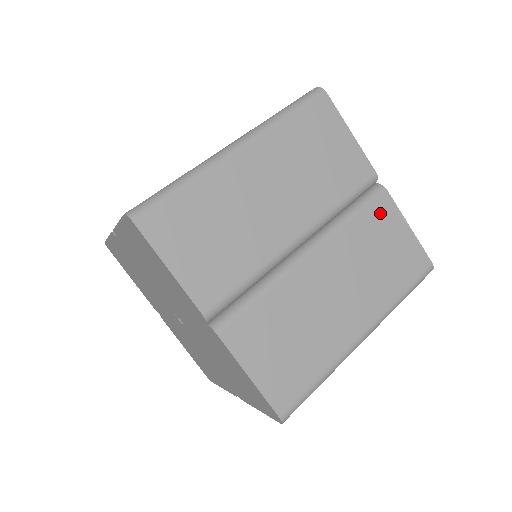
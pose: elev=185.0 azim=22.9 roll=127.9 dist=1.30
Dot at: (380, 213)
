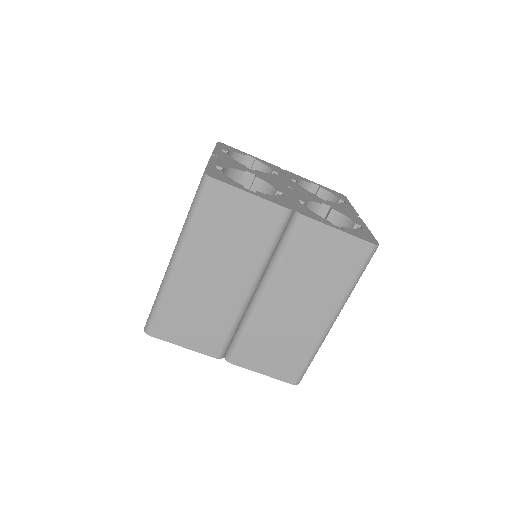
Dot at: (306, 236)
